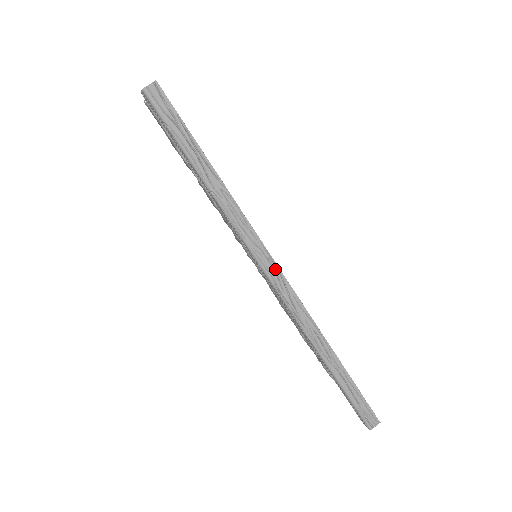
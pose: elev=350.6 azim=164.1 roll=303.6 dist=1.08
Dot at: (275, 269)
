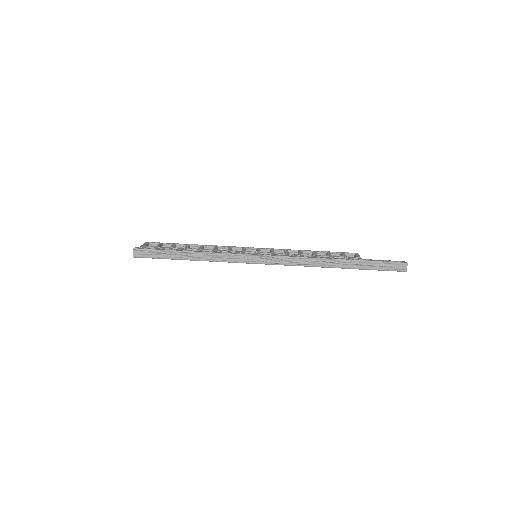
Dot at: (263, 258)
